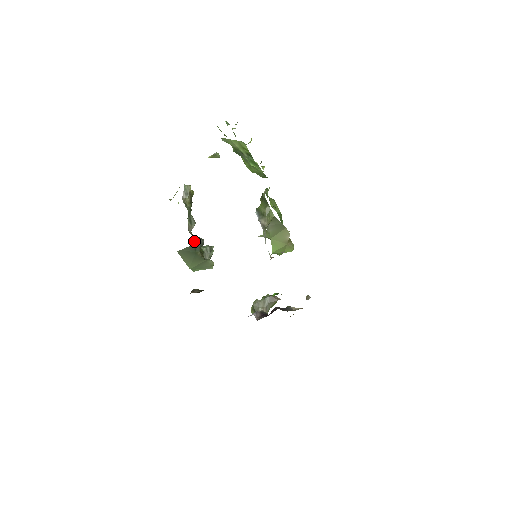
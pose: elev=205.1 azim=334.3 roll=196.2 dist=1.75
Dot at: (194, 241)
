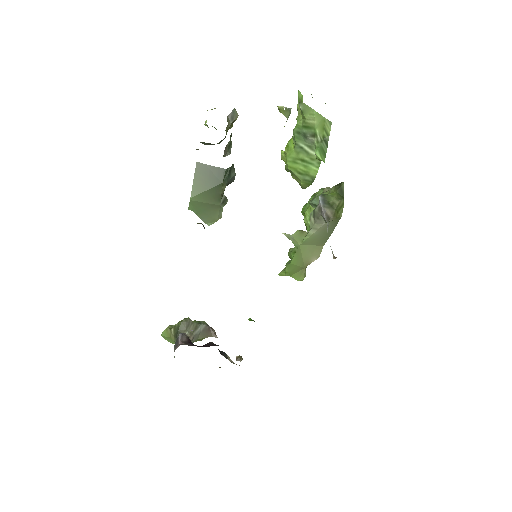
Dot at: (231, 167)
